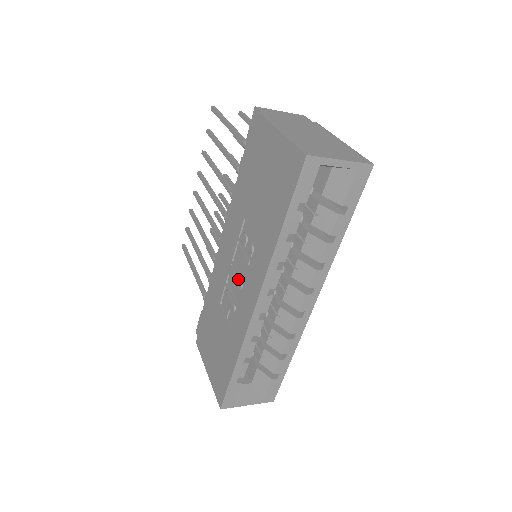
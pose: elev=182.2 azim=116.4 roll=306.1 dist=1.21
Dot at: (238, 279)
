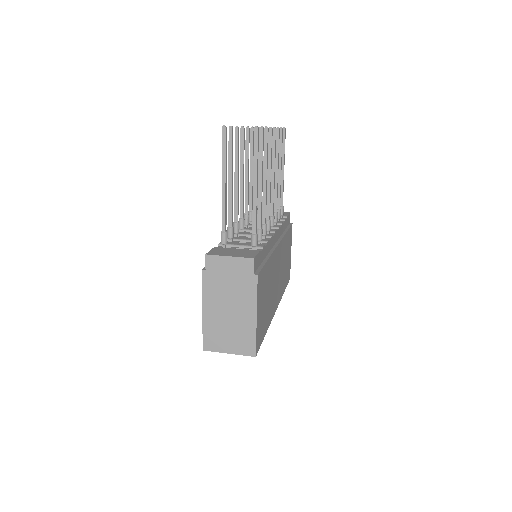
Dot at: occluded
